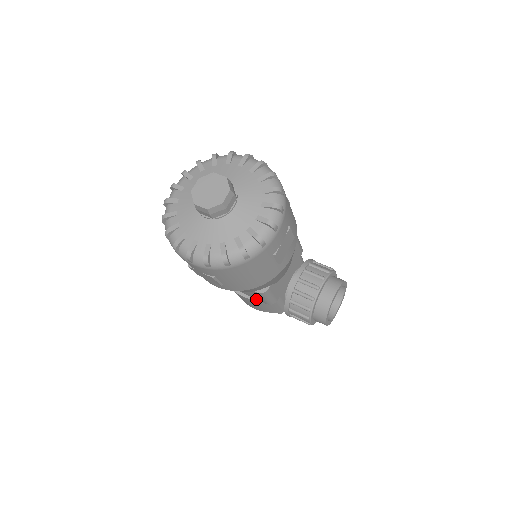
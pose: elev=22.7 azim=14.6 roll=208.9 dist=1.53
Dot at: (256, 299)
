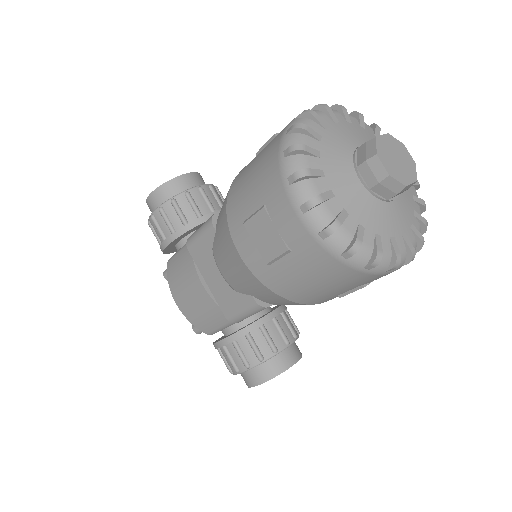
Dot at: (217, 301)
